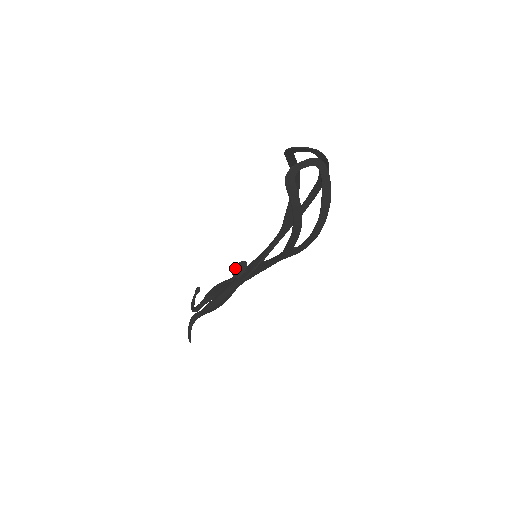
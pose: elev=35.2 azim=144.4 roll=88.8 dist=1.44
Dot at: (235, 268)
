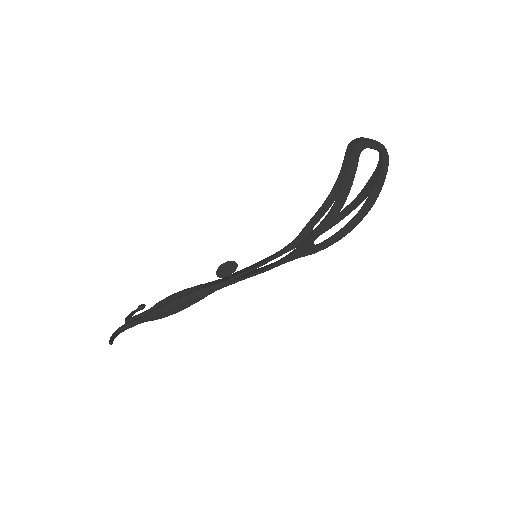
Dot at: (224, 264)
